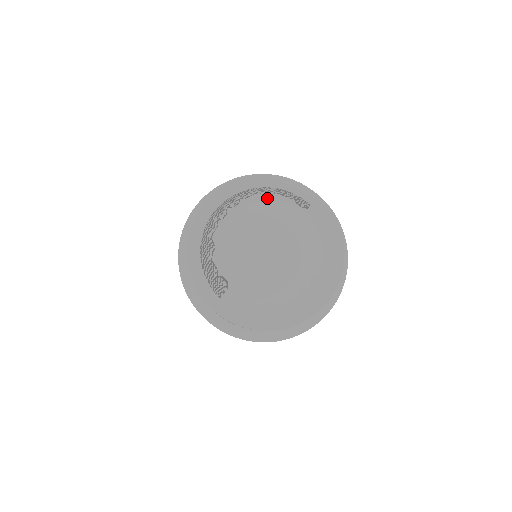
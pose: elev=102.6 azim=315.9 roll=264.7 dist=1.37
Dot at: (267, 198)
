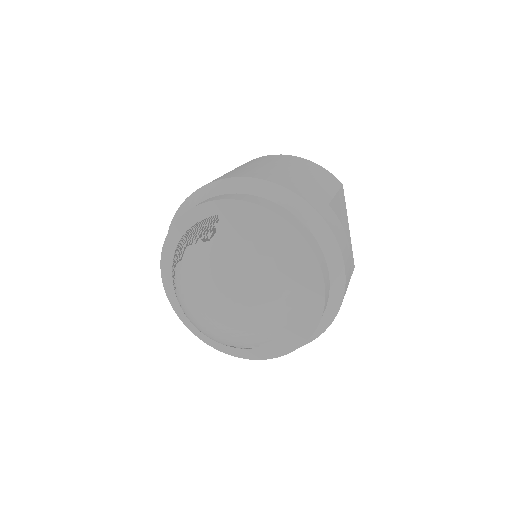
Dot at: (182, 265)
